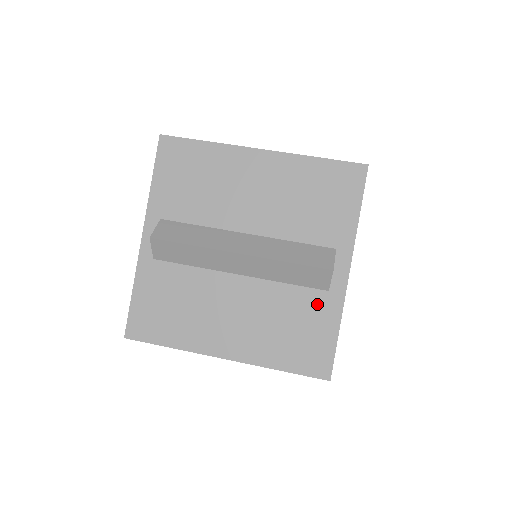
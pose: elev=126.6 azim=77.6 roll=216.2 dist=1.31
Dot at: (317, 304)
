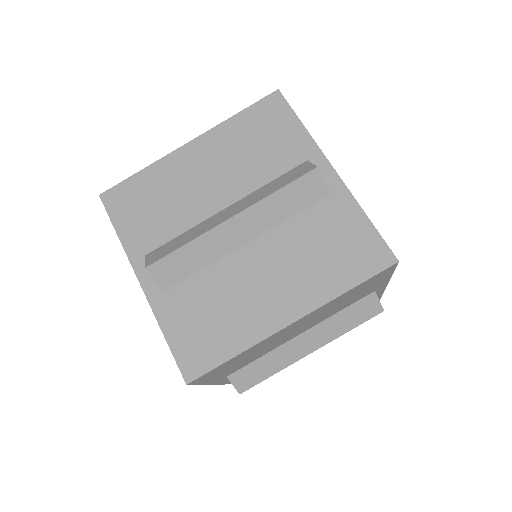
Dot at: (330, 211)
